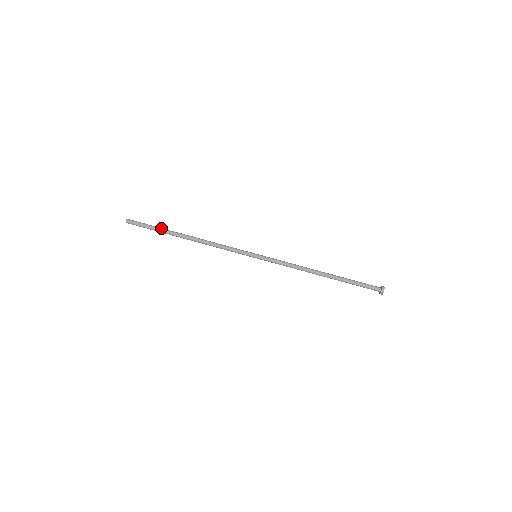
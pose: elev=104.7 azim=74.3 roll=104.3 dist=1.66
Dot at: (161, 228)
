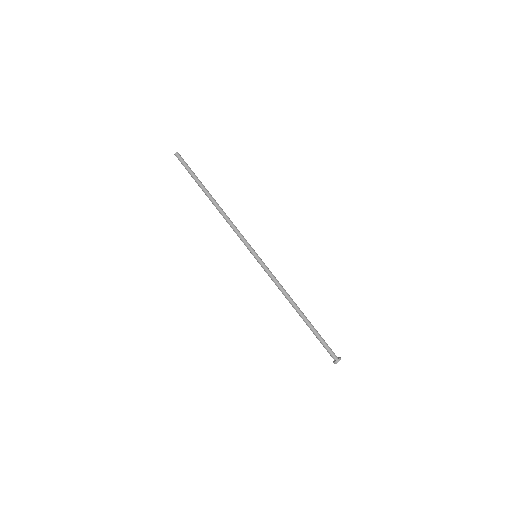
Dot at: occluded
